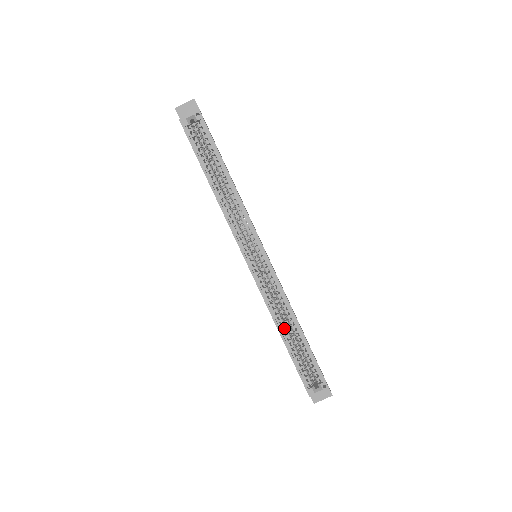
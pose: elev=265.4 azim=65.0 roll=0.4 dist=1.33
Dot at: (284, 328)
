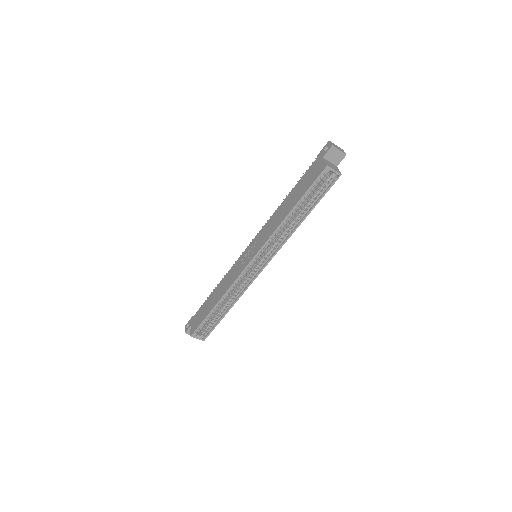
Dot at: (222, 301)
